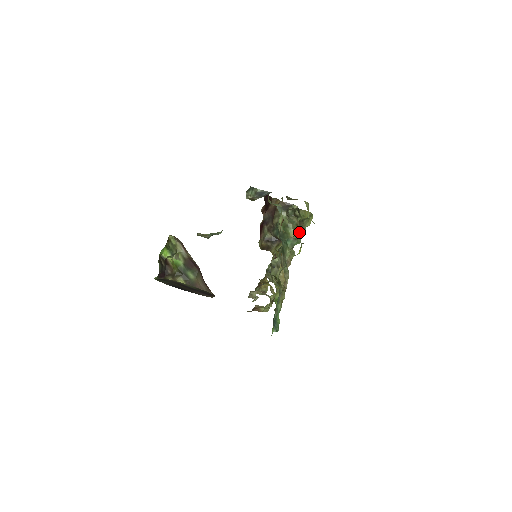
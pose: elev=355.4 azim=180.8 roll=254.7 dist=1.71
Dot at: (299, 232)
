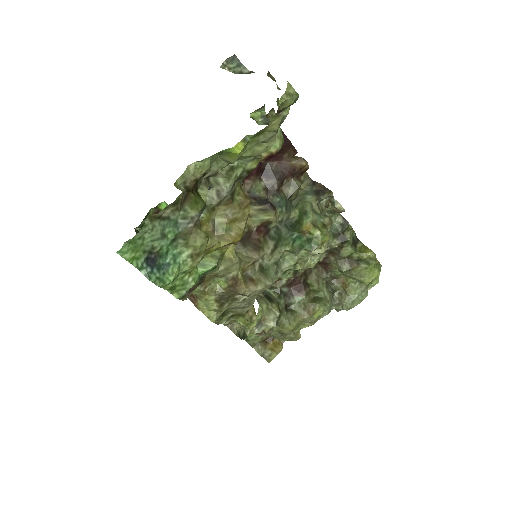
Dot at: (319, 231)
